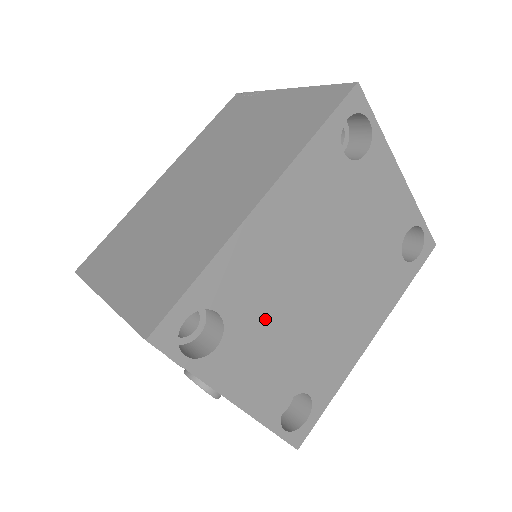
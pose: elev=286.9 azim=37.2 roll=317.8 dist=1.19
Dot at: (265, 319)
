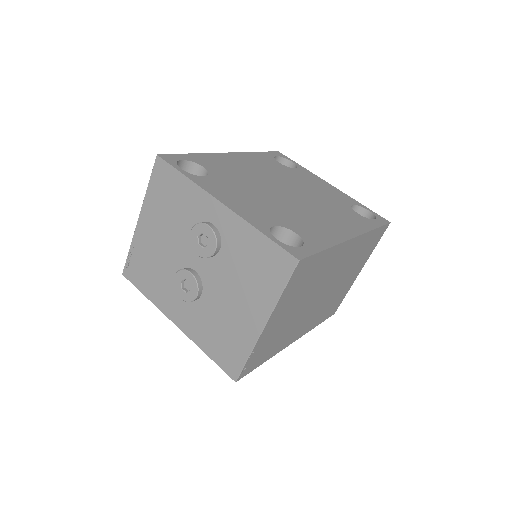
Dot at: (240, 184)
